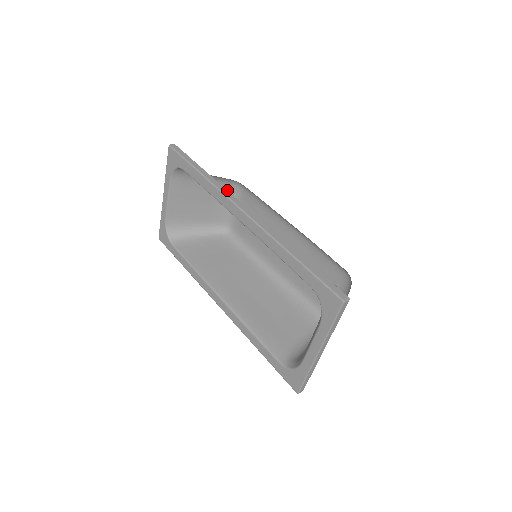
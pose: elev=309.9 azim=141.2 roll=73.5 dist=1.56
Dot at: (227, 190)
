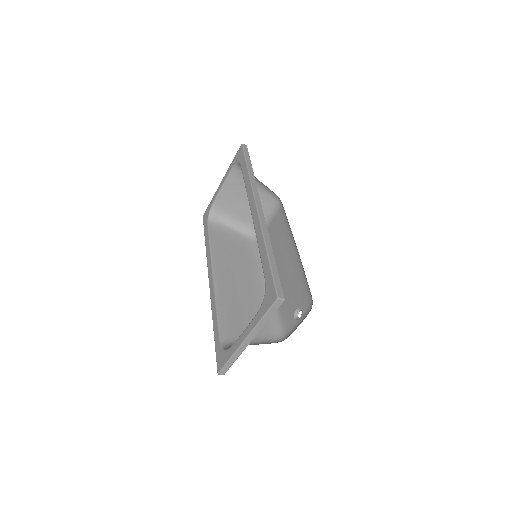
Dot at: occluded
